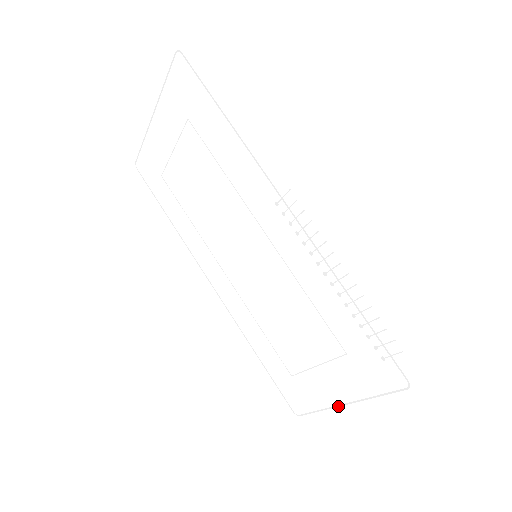
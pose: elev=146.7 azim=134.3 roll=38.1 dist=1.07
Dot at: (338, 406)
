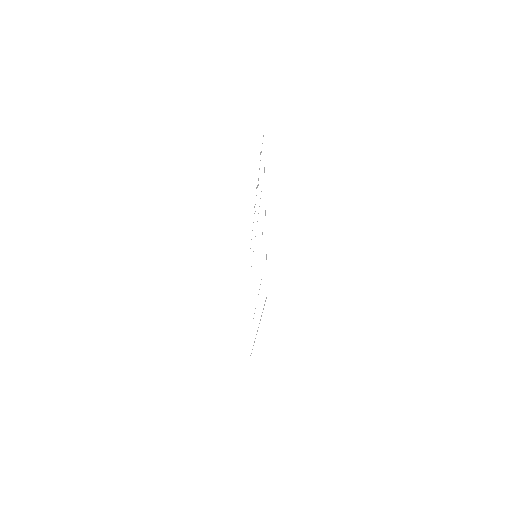
Dot at: occluded
